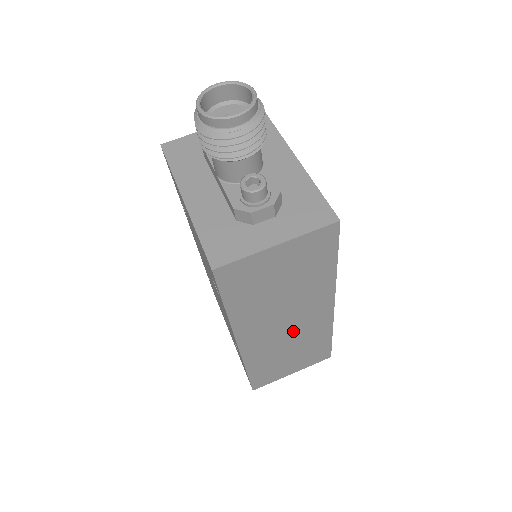
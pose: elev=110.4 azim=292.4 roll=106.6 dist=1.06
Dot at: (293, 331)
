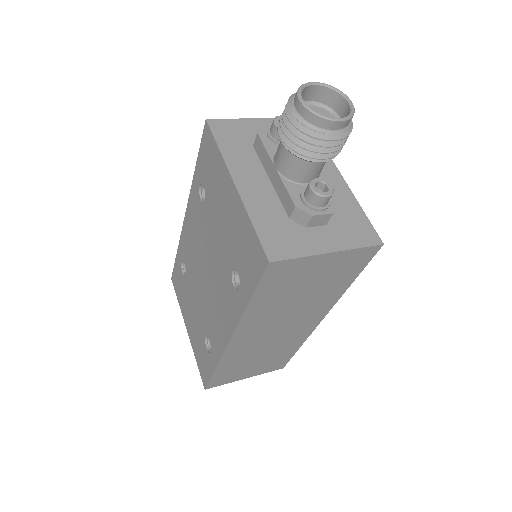
Dot at: (277, 337)
